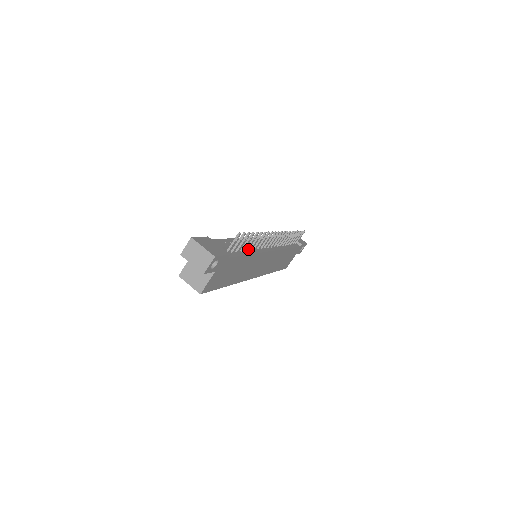
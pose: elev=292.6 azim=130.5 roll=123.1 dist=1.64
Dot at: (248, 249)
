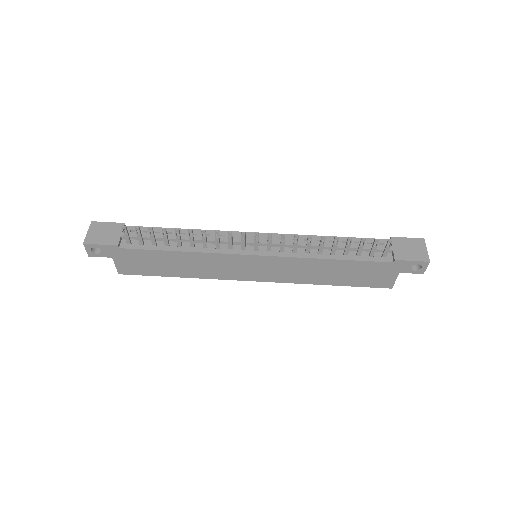
Dot at: (191, 245)
